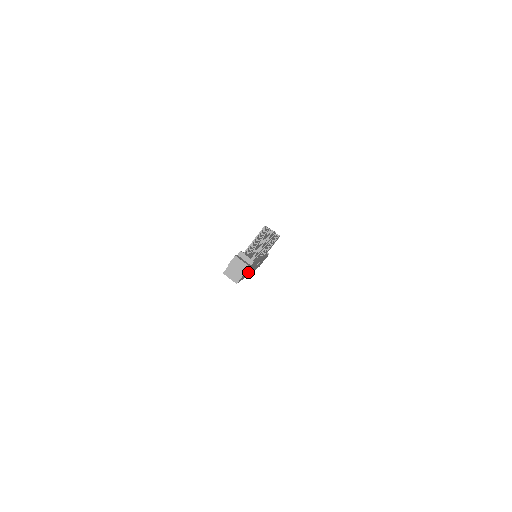
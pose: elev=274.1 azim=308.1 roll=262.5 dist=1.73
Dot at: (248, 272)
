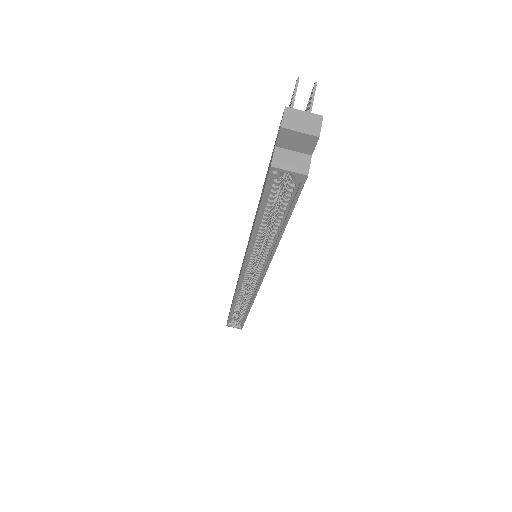
Dot at: occluded
